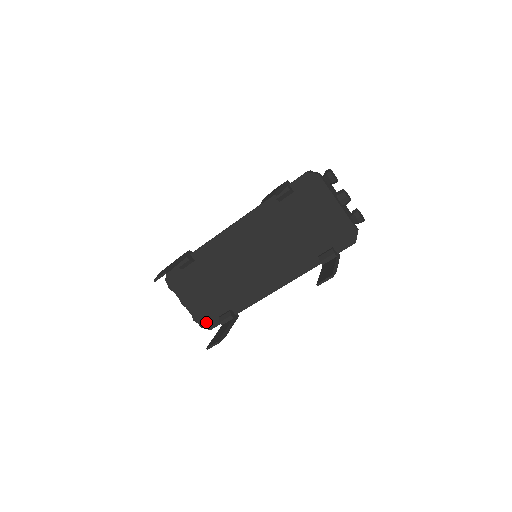
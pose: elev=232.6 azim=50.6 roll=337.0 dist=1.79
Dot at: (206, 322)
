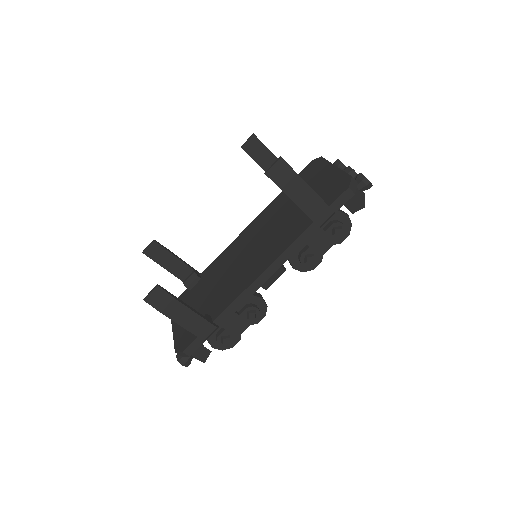
Dot at: (182, 343)
